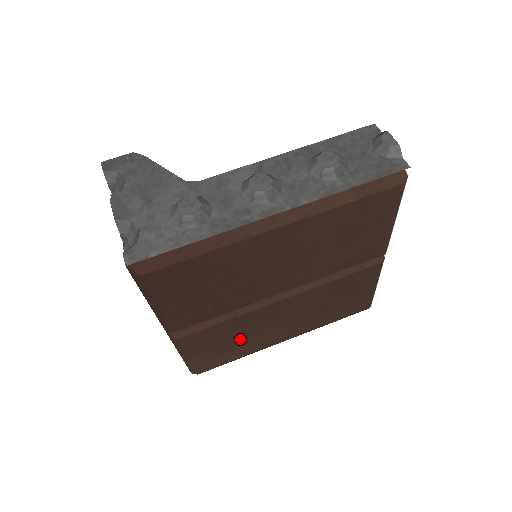
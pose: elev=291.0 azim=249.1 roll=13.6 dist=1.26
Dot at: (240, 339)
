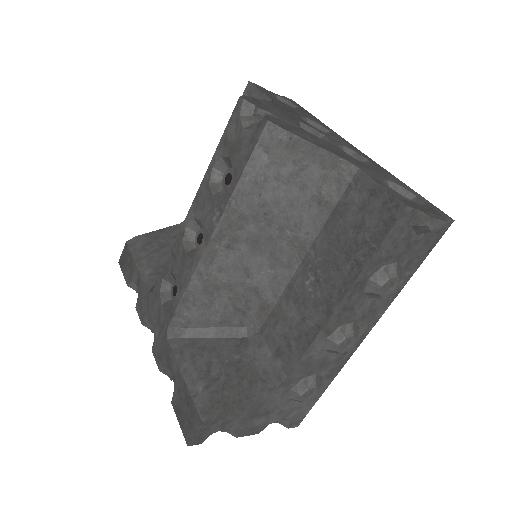
Dot at: occluded
